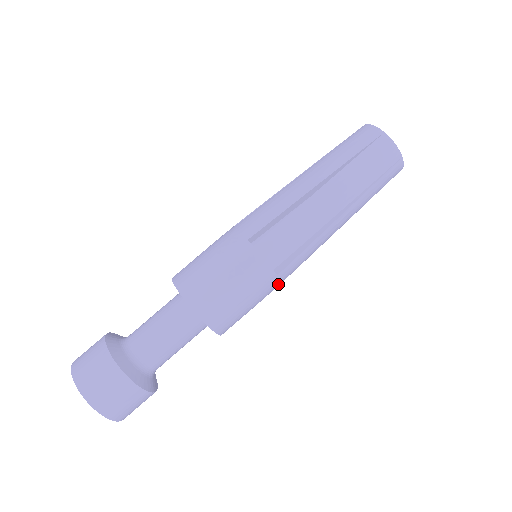
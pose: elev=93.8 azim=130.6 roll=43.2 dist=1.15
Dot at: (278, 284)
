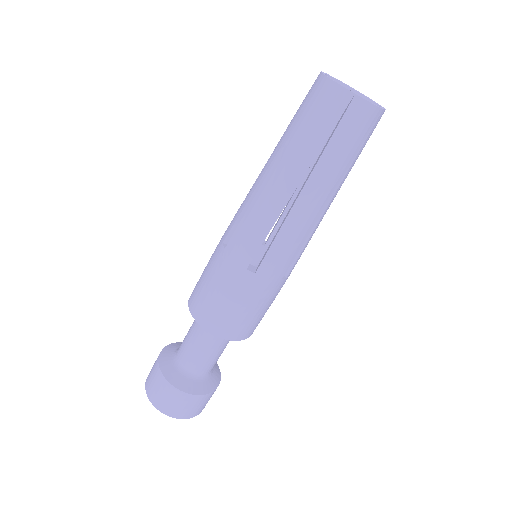
Dot at: occluded
